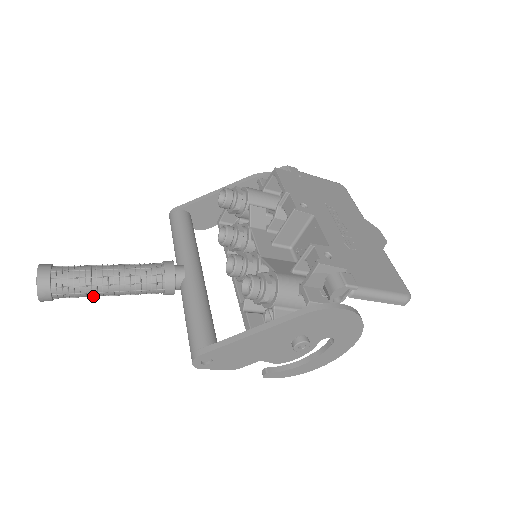
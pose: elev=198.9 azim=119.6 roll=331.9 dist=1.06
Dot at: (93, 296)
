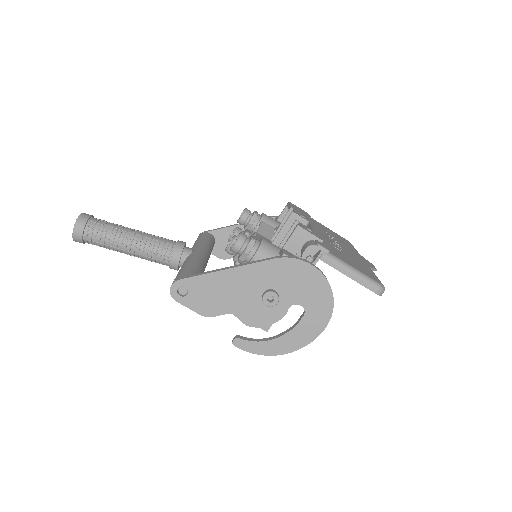
Dot at: (113, 247)
